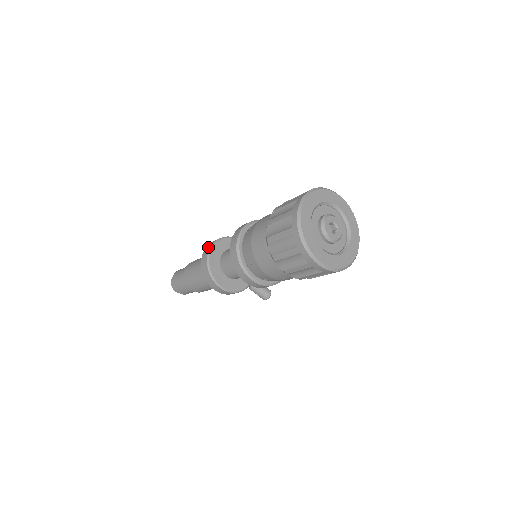
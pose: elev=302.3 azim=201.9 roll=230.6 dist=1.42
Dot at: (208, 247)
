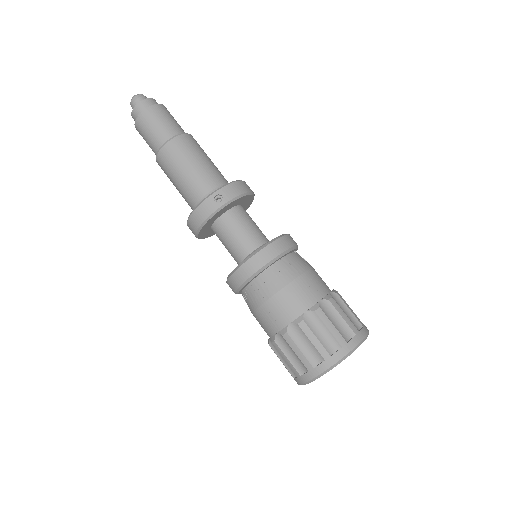
Dot at: (221, 195)
